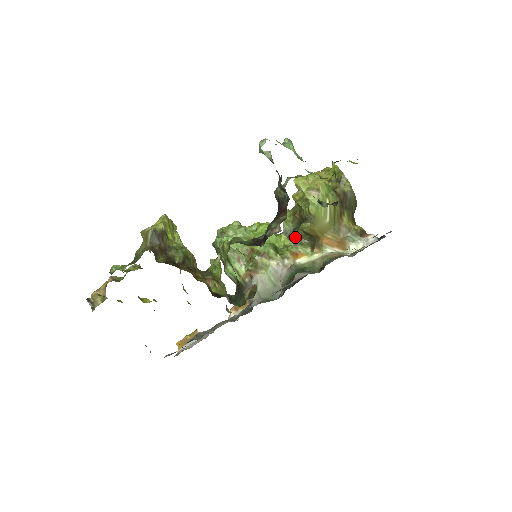
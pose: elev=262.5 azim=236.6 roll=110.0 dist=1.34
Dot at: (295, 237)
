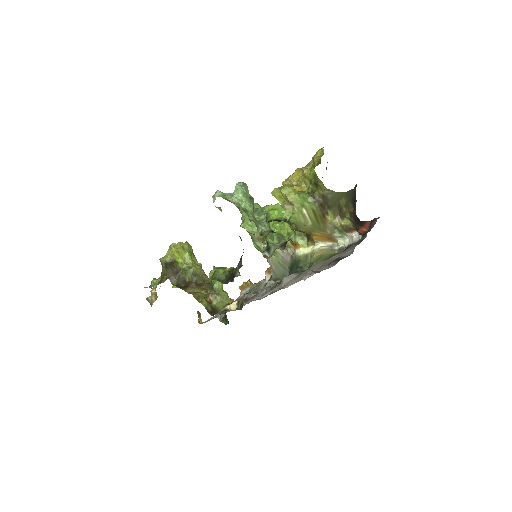
Dot at: occluded
